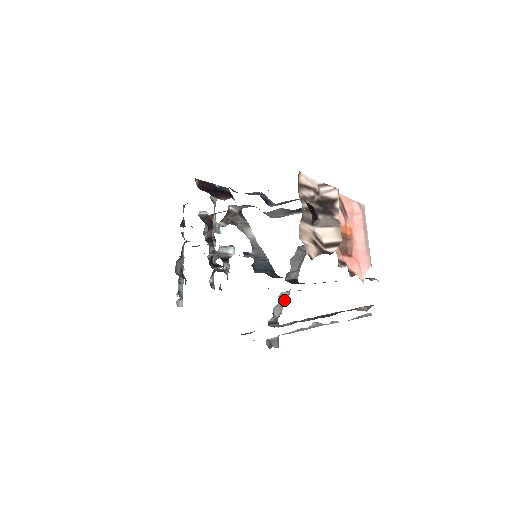
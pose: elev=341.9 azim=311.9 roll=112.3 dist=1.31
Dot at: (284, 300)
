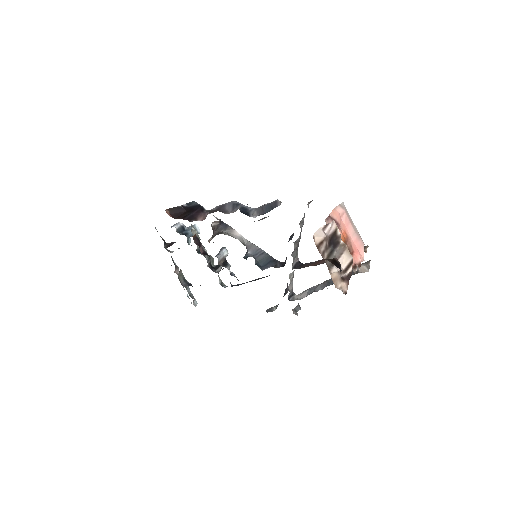
Dot at: (292, 277)
